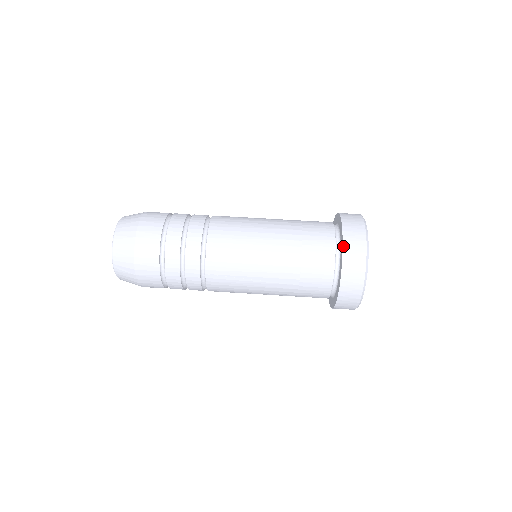
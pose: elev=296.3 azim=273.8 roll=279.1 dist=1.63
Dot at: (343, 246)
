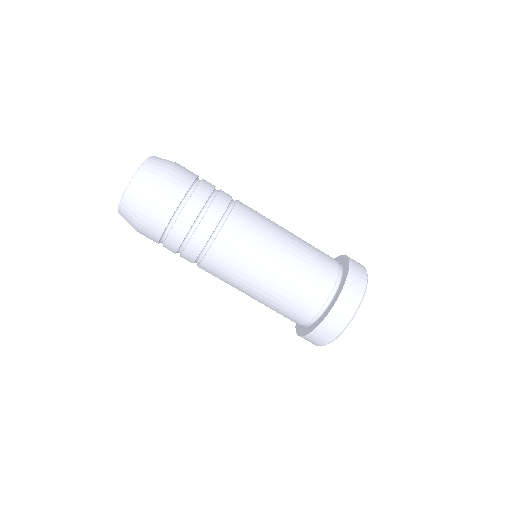
Dot at: (325, 318)
